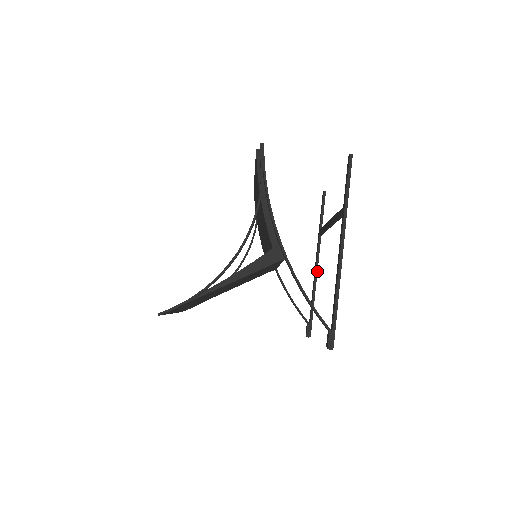
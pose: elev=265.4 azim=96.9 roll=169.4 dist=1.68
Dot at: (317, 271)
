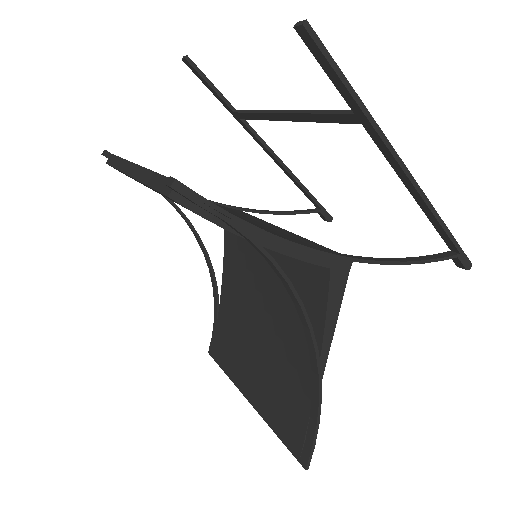
Dot at: (278, 158)
